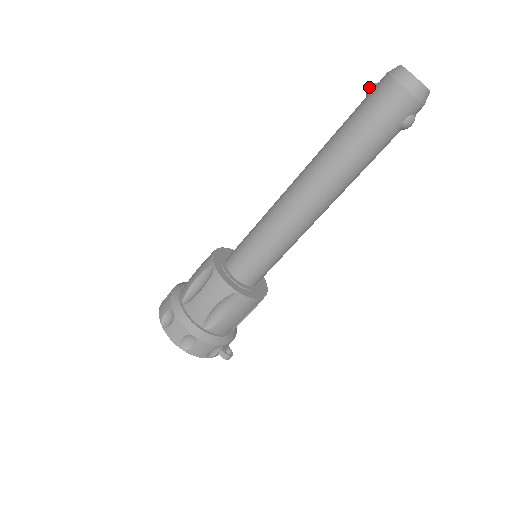
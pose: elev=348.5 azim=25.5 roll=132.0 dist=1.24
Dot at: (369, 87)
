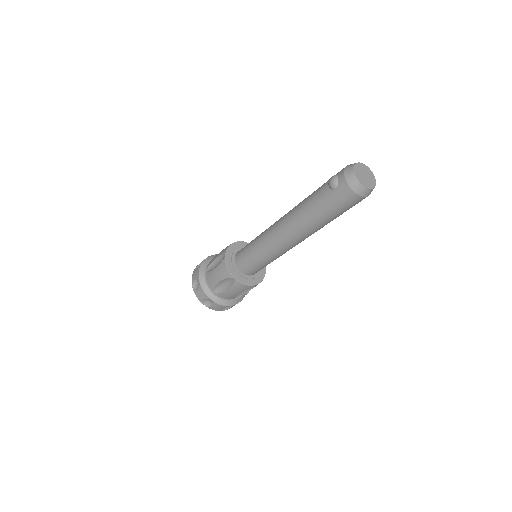
Dot at: (331, 184)
